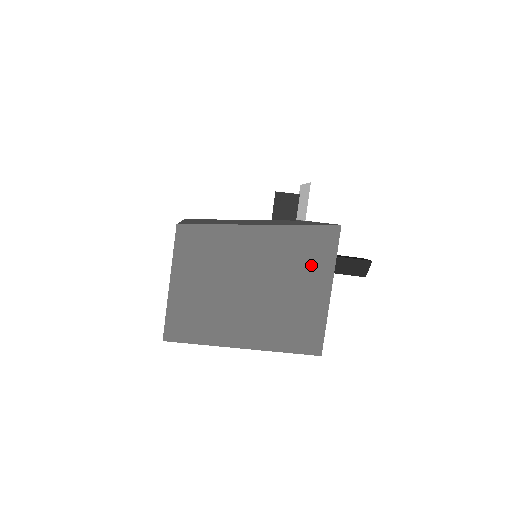
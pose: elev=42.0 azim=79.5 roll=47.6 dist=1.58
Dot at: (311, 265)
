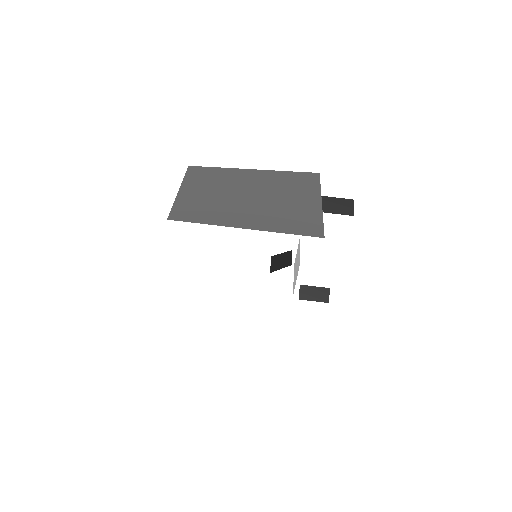
Dot at: (300, 189)
